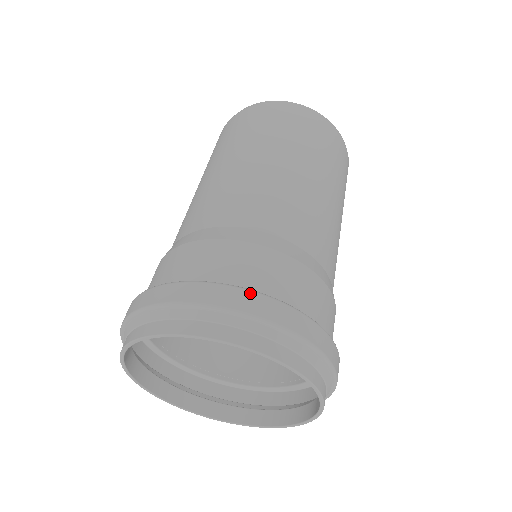
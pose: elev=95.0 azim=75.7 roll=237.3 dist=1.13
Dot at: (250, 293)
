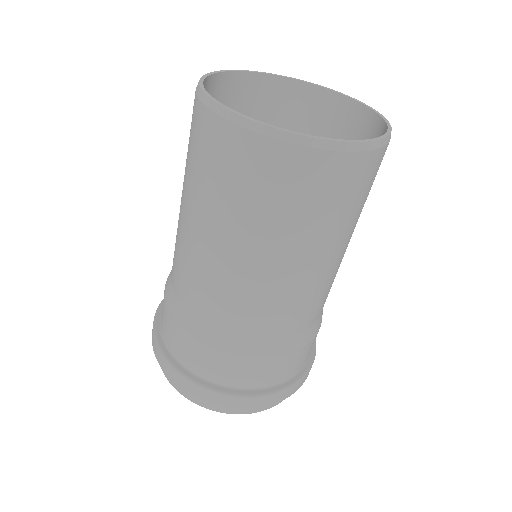
Dot at: (238, 399)
